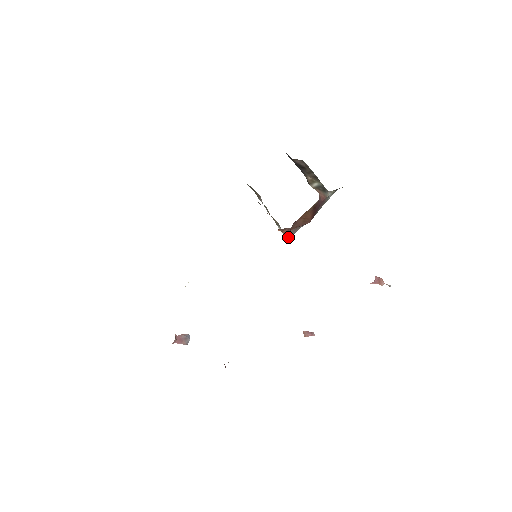
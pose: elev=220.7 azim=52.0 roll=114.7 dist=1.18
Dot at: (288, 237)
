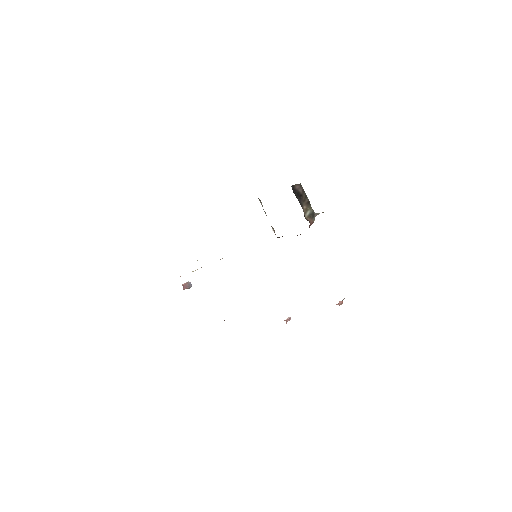
Dot at: occluded
